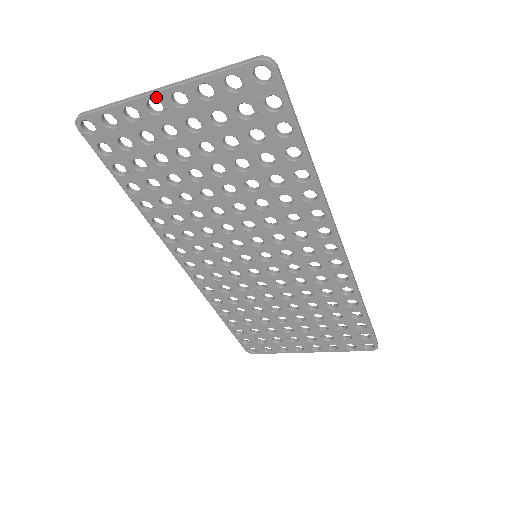
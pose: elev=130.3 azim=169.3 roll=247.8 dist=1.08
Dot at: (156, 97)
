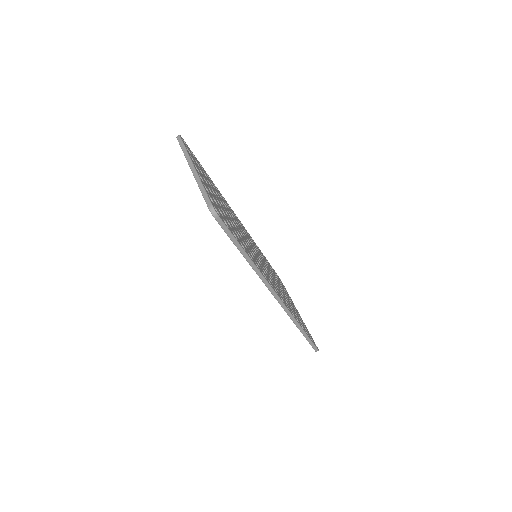
Dot at: (191, 169)
